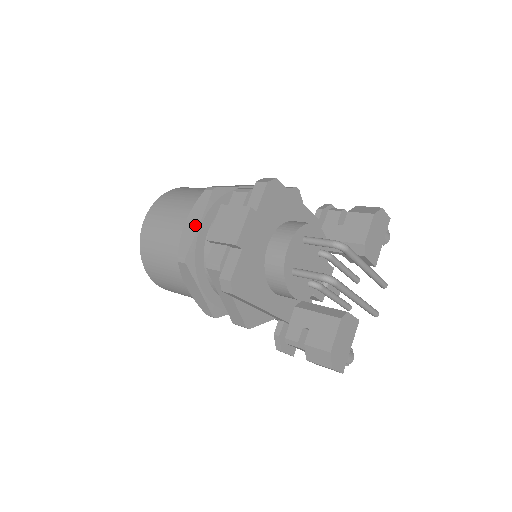
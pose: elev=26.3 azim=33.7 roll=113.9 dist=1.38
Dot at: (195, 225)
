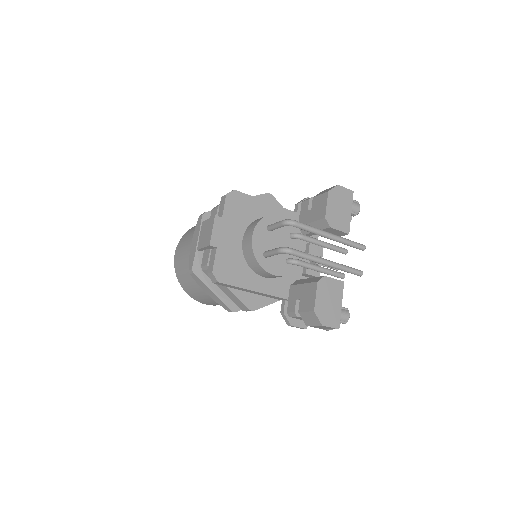
Dot at: (195, 244)
